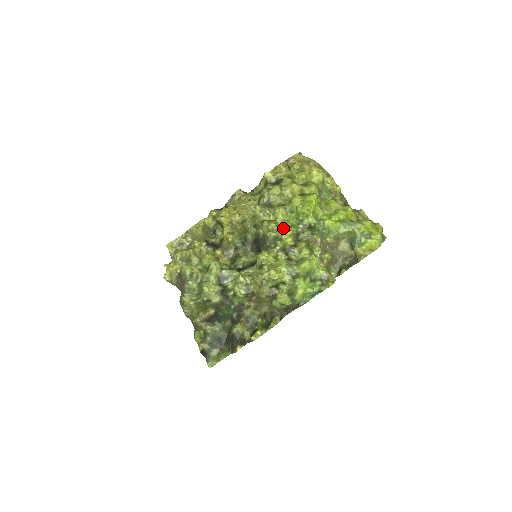
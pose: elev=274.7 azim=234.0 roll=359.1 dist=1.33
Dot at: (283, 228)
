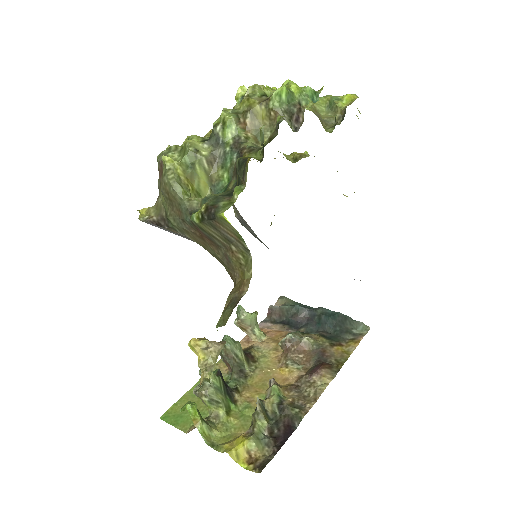
Dot at: occluded
